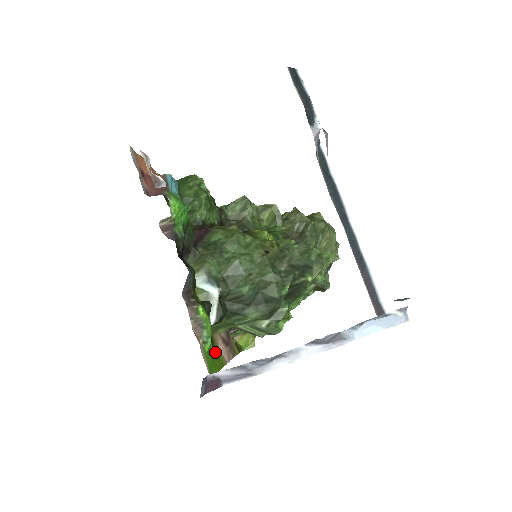
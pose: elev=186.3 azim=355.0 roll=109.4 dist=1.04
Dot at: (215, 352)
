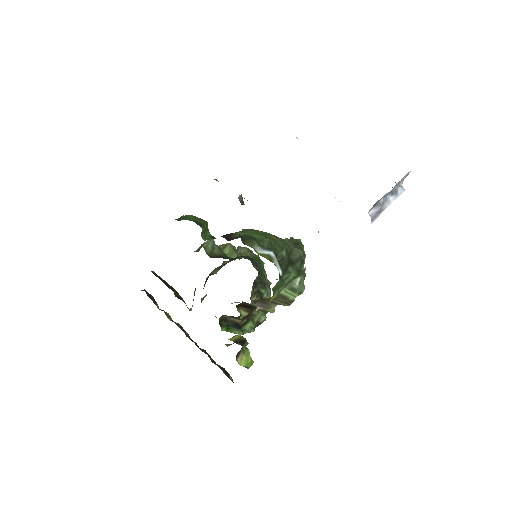
Dot at: occluded
